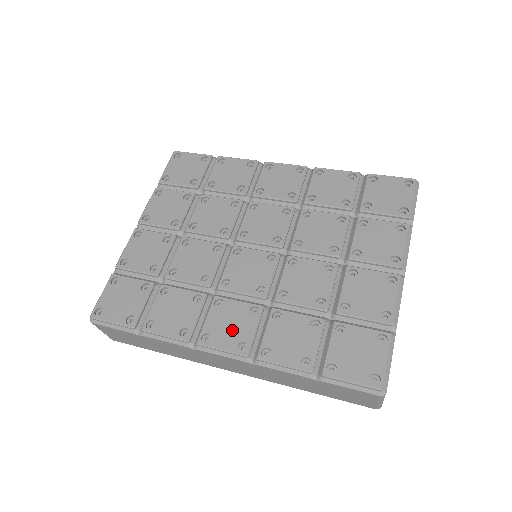
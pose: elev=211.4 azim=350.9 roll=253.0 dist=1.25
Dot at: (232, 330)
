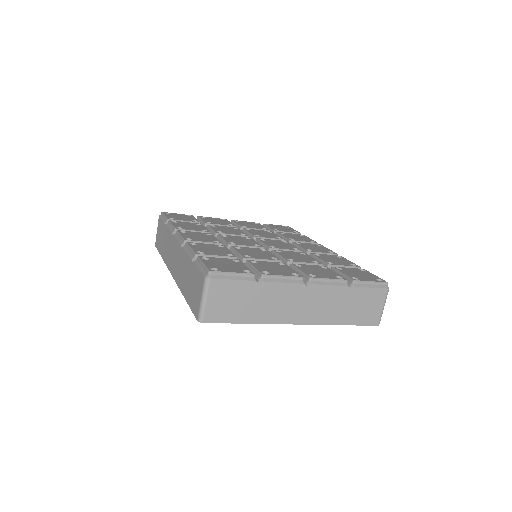
Dot at: (196, 237)
